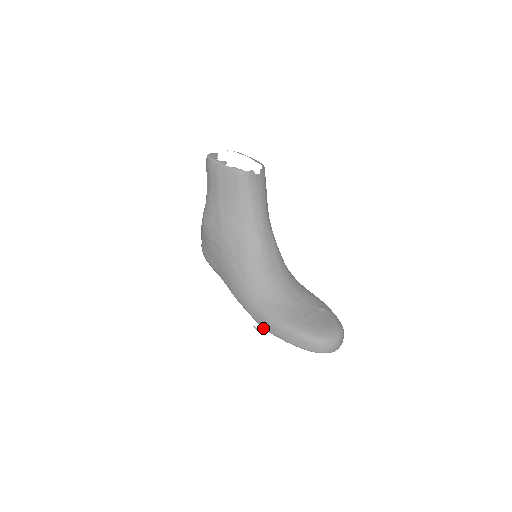
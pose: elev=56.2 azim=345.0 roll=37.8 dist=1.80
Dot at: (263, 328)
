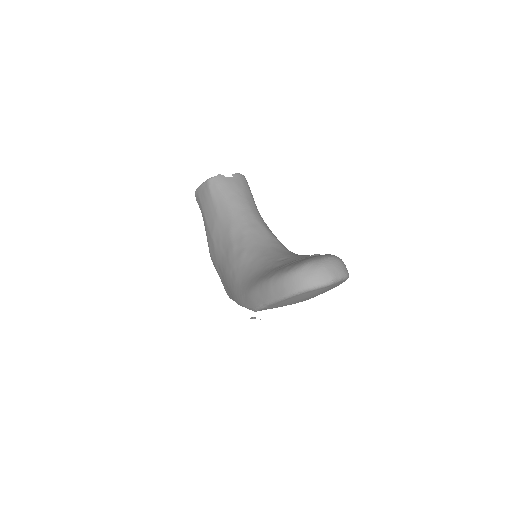
Dot at: (253, 310)
